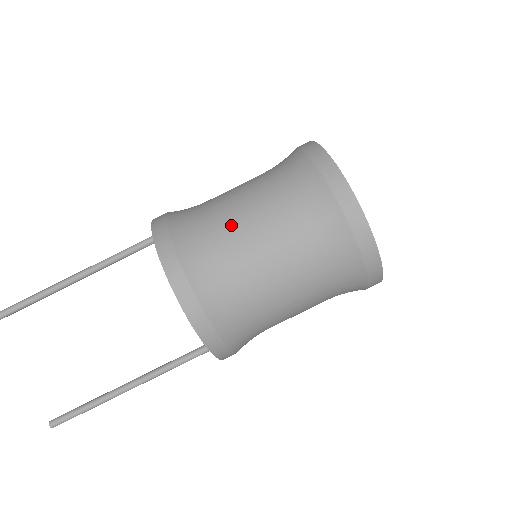
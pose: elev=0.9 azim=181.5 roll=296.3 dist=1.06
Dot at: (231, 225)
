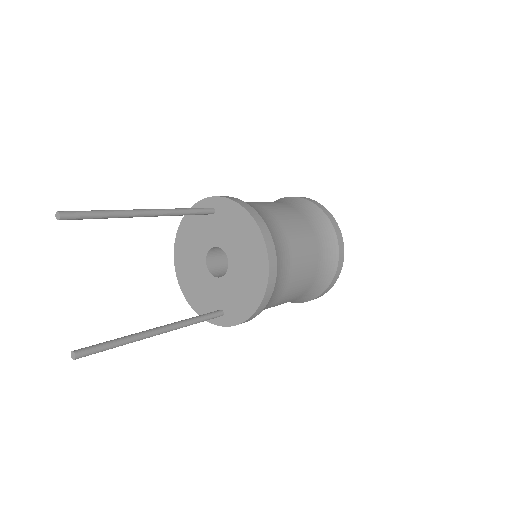
Dot at: (291, 229)
